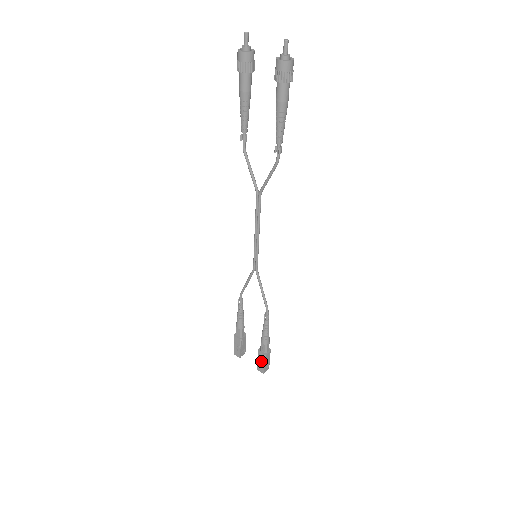
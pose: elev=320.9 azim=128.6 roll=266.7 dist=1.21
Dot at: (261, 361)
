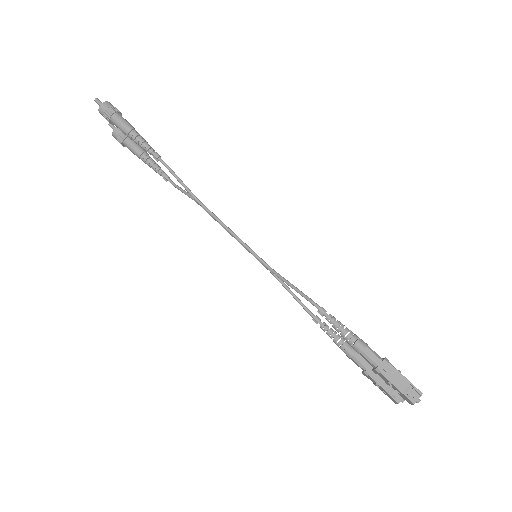
Dot at: (388, 384)
